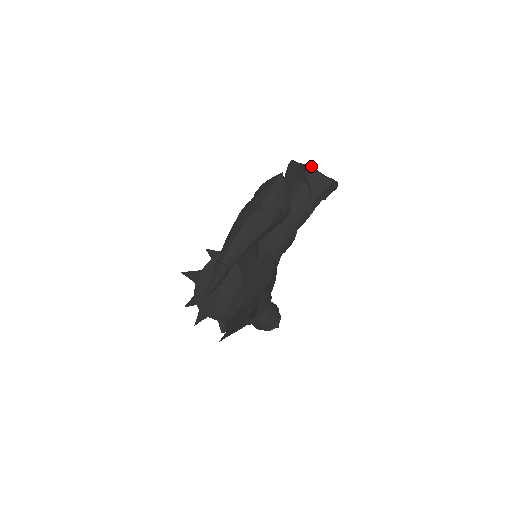
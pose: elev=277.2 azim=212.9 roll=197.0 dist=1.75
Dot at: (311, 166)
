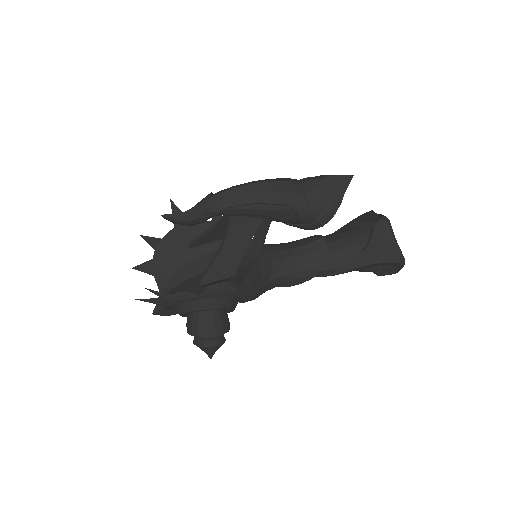
Dot at: (389, 220)
